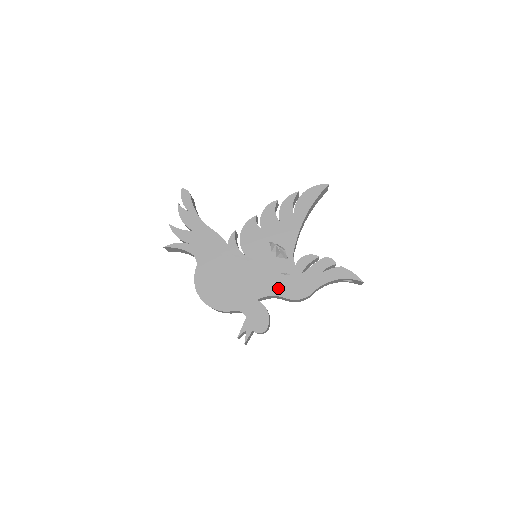
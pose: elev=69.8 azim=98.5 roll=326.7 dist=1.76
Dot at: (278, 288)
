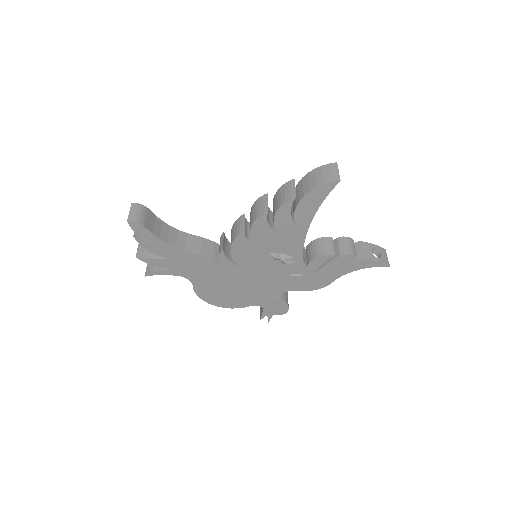
Dot at: (291, 286)
